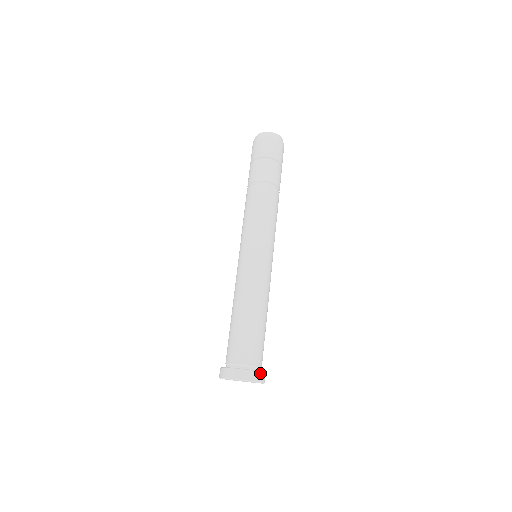
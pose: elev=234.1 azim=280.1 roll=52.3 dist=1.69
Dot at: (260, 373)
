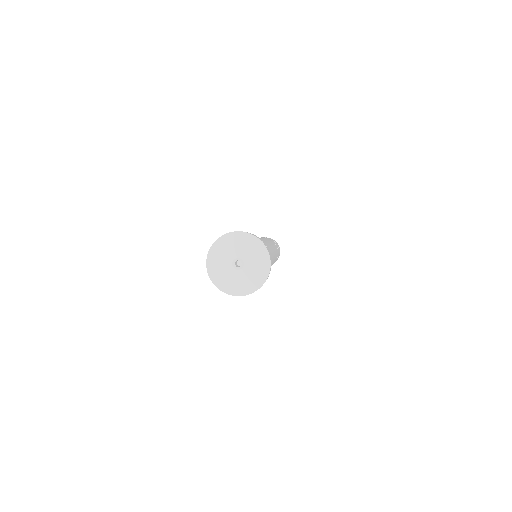
Dot at: occluded
